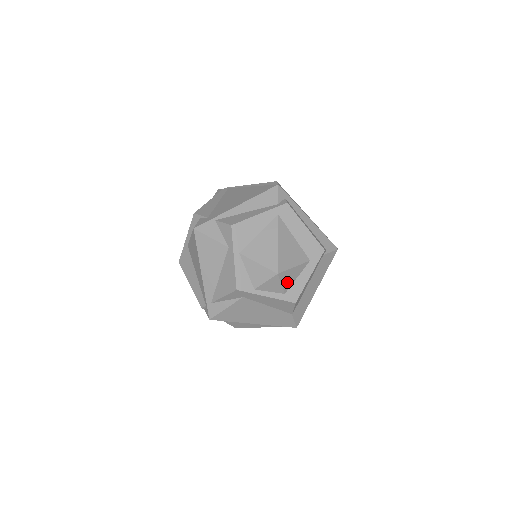
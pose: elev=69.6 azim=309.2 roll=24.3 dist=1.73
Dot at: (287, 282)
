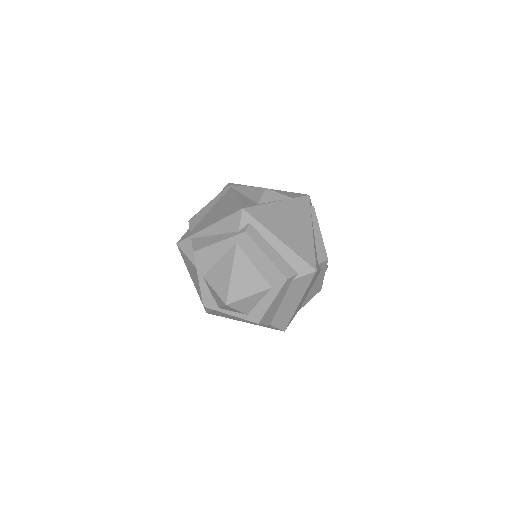
Dot at: (245, 307)
